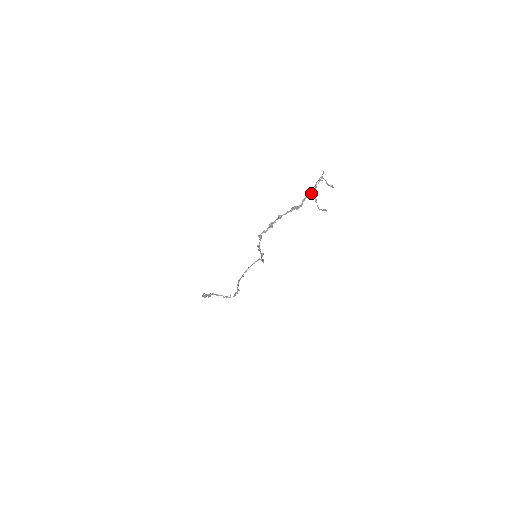
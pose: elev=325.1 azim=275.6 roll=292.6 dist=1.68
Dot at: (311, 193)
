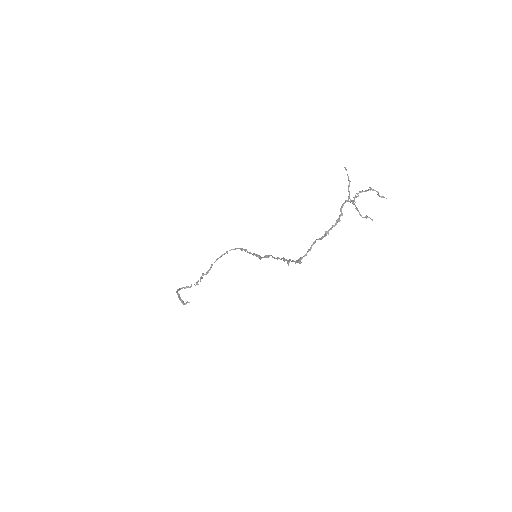
Dot at: (352, 201)
